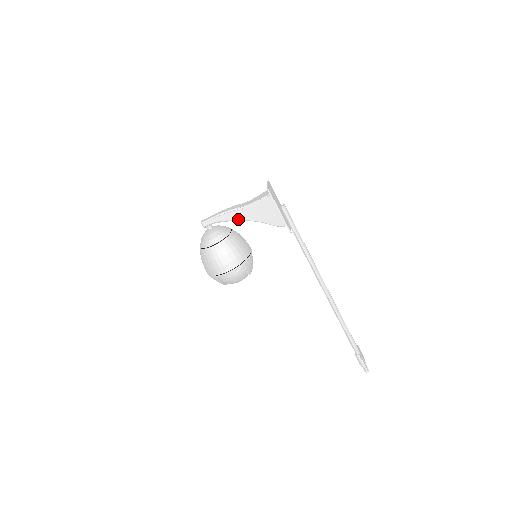
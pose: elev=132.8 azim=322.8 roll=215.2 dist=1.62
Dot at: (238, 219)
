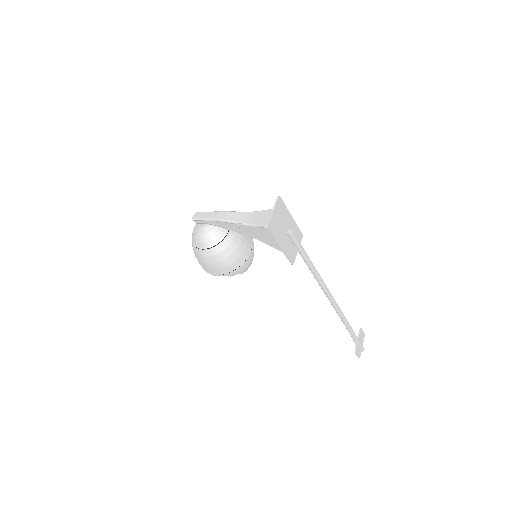
Dot at: (234, 230)
